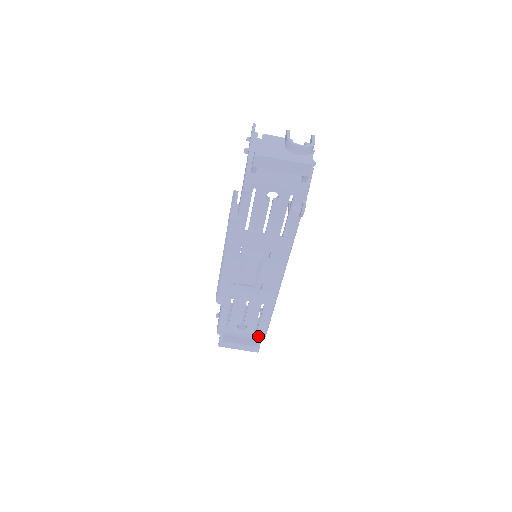
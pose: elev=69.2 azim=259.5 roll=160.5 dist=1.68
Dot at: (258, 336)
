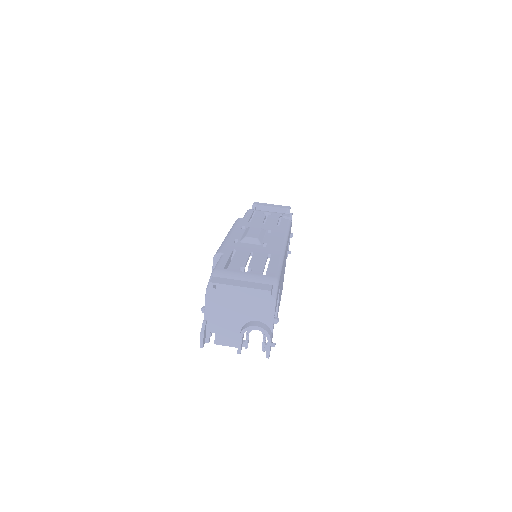
Dot at: (268, 280)
